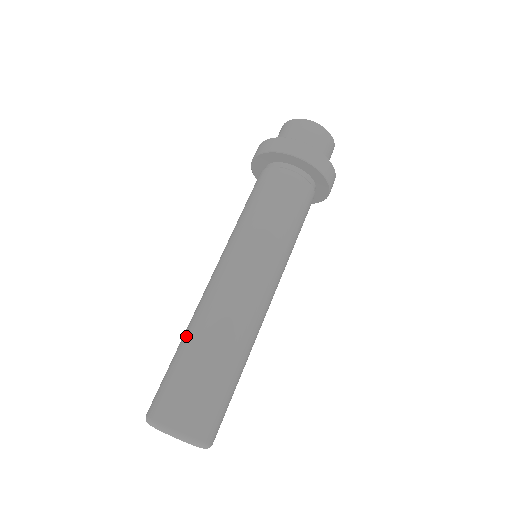
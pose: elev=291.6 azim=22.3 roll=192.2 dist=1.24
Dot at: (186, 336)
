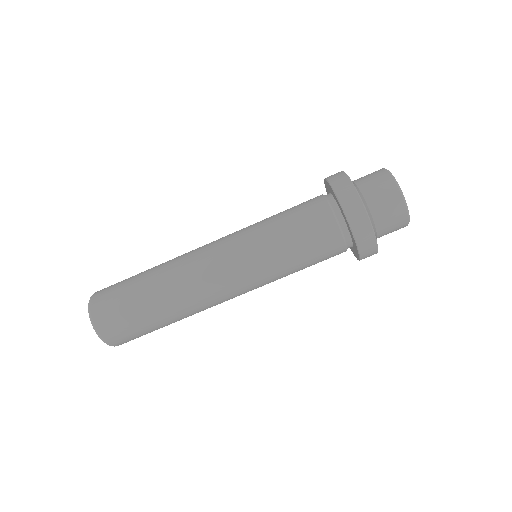
Dot at: (153, 273)
